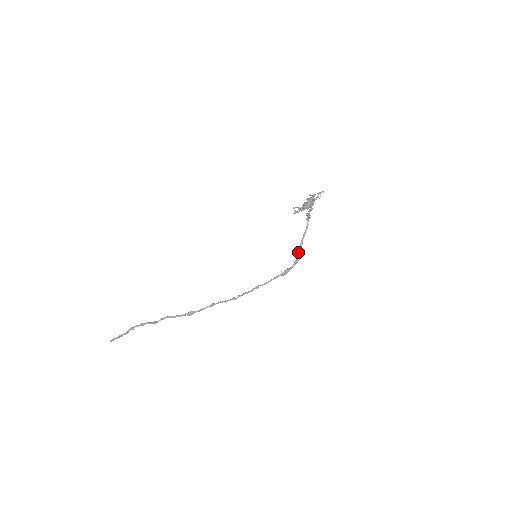
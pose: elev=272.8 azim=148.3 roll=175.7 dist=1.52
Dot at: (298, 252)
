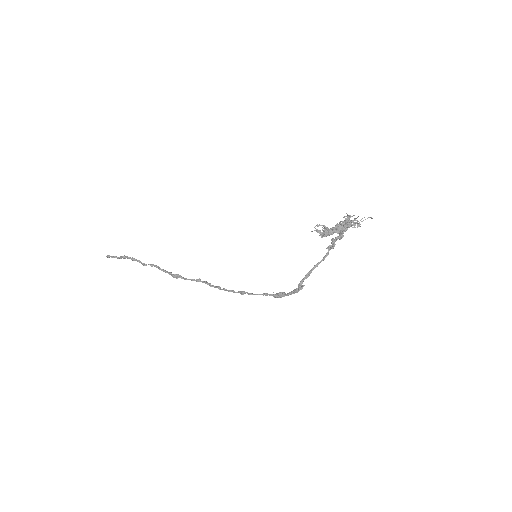
Dot at: (299, 283)
